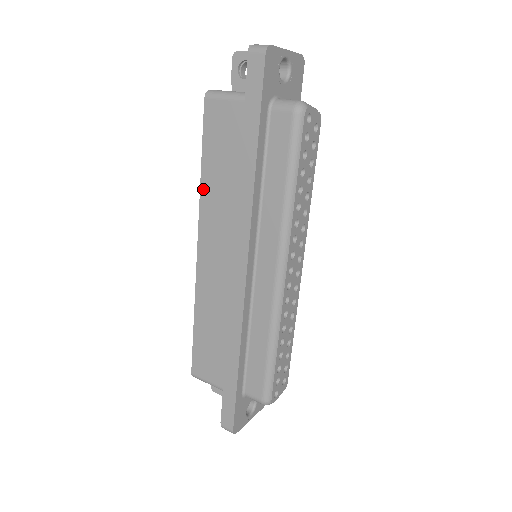
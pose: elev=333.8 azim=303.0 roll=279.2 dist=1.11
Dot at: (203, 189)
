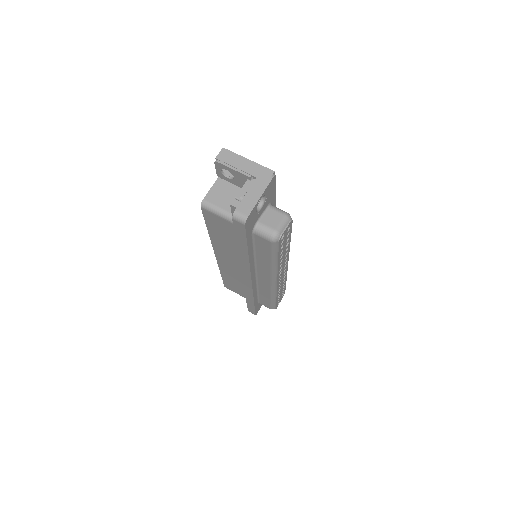
Dot at: (212, 239)
